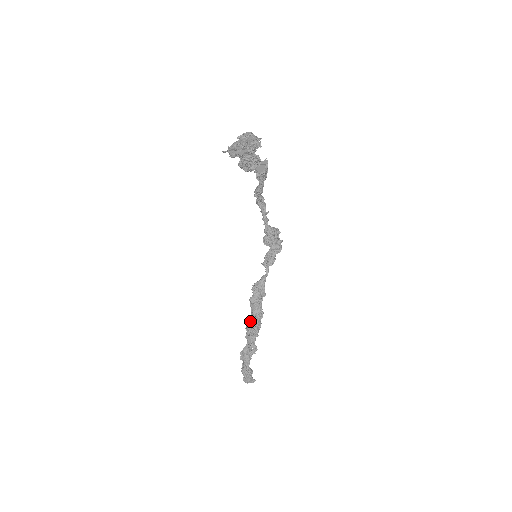
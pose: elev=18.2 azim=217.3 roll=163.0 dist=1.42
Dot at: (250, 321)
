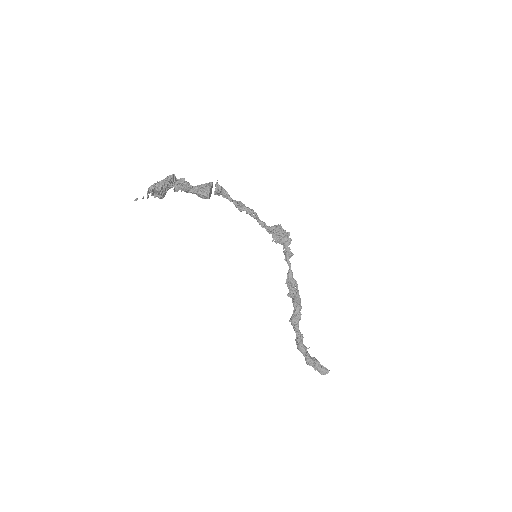
Dot at: occluded
